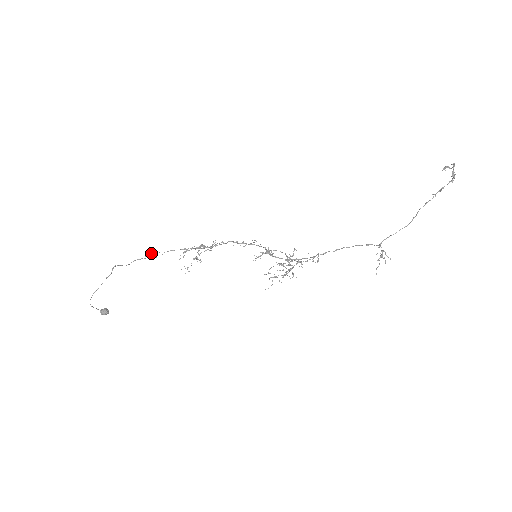
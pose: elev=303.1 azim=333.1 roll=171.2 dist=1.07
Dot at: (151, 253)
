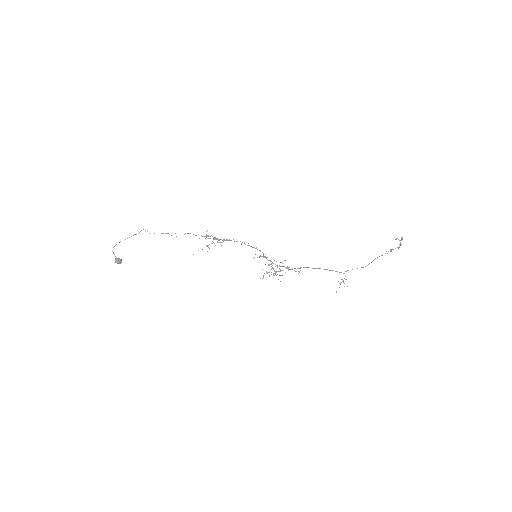
Dot at: occluded
